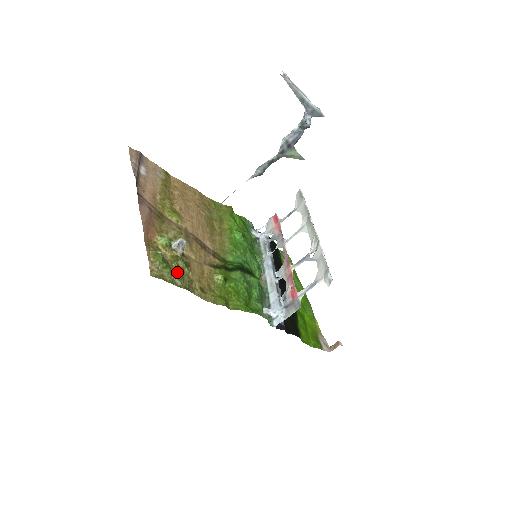
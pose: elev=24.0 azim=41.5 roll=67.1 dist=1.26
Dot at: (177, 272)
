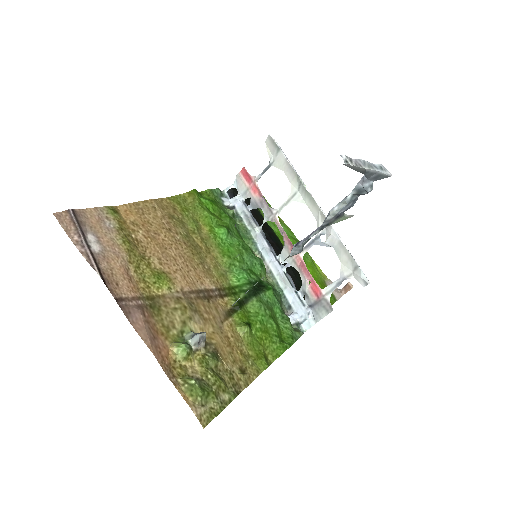
Dot at: (218, 385)
